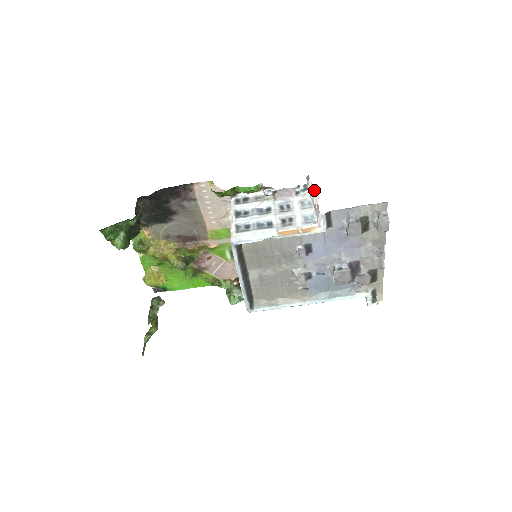
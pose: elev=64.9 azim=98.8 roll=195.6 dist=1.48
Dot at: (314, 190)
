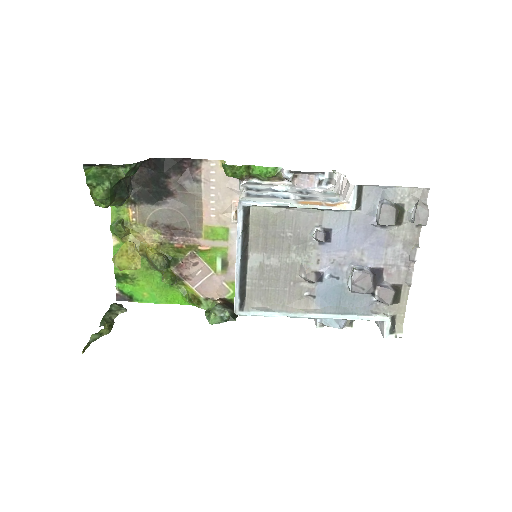
Dot at: (341, 178)
